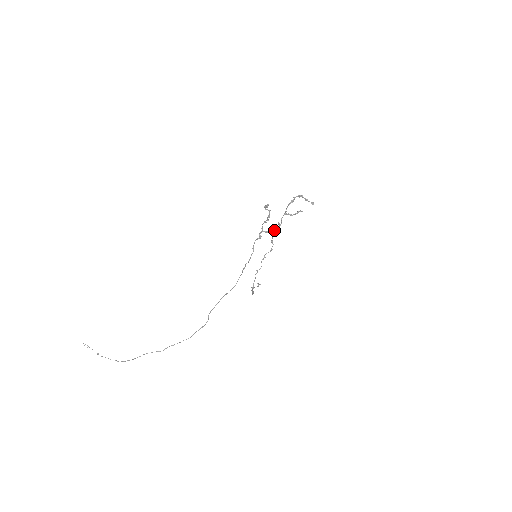
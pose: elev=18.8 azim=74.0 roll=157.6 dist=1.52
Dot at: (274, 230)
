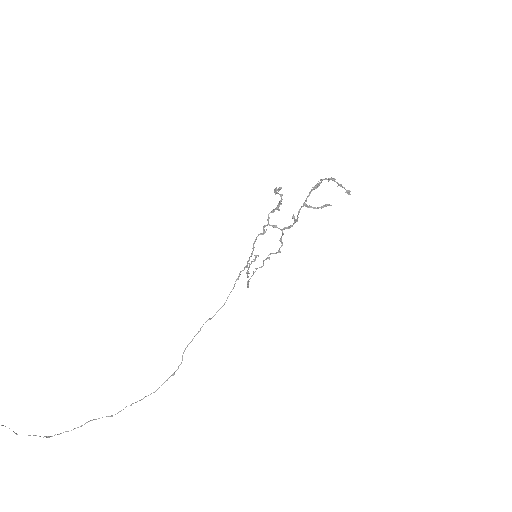
Dot at: (286, 227)
